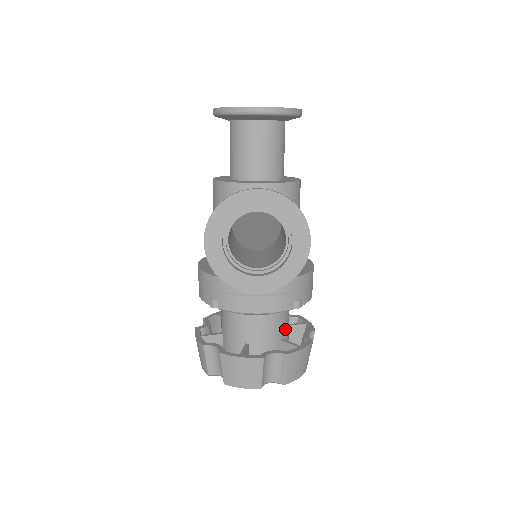
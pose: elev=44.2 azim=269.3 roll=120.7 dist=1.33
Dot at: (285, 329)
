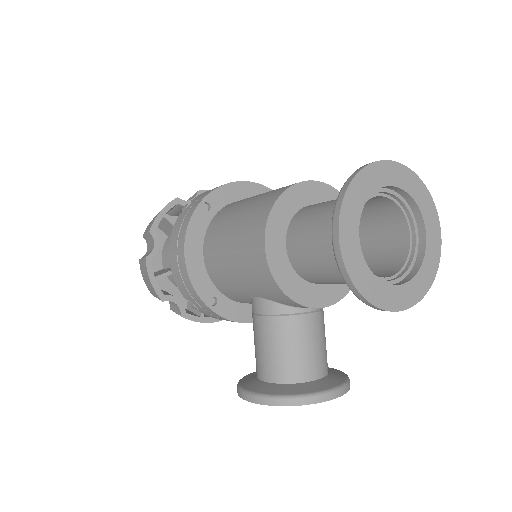
Dot at: occluded
